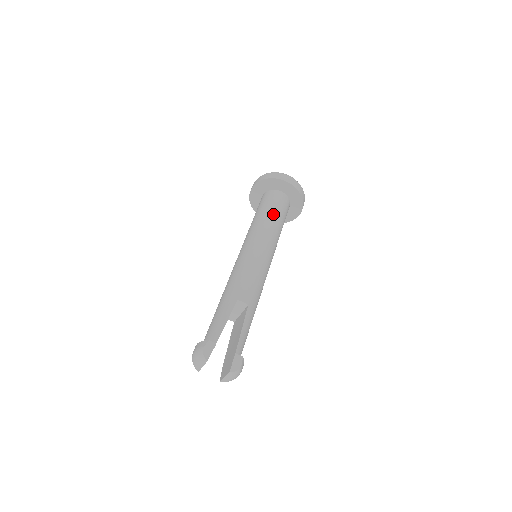
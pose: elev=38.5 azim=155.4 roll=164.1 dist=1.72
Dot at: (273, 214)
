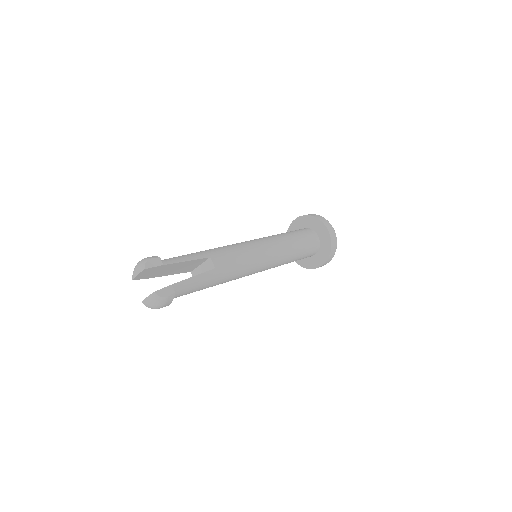
Dot at: (296, 240)
